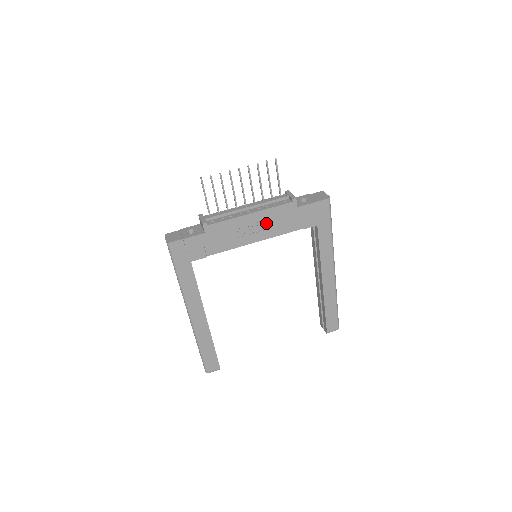
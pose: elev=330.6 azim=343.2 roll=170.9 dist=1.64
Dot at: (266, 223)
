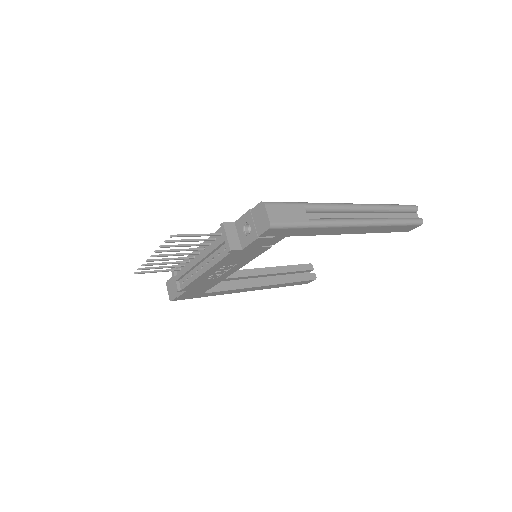
Dot at: (228, 265)
